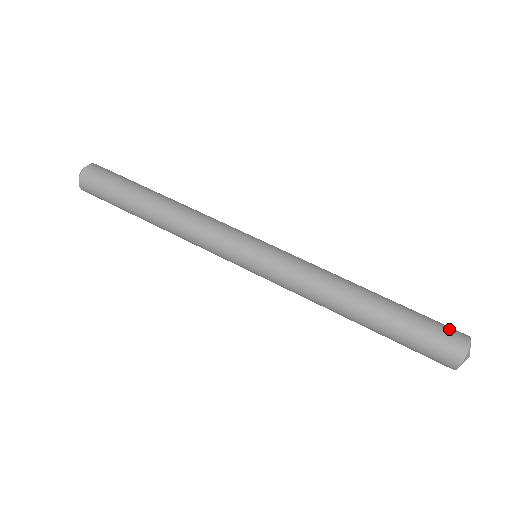
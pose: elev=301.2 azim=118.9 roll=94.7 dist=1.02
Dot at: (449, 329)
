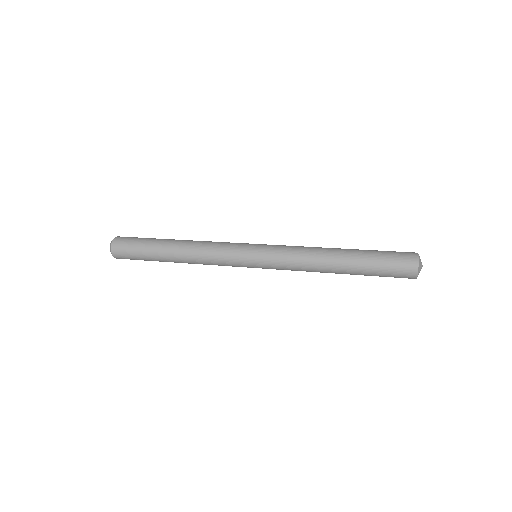
Dot at: occluded
